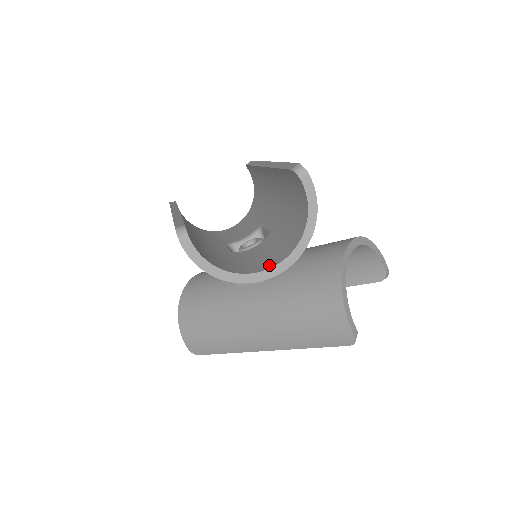
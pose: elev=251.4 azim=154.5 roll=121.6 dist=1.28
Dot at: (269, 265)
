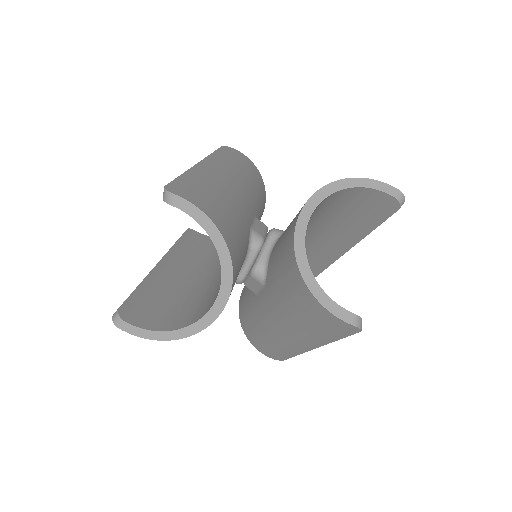
Dot at: (215, 298)
